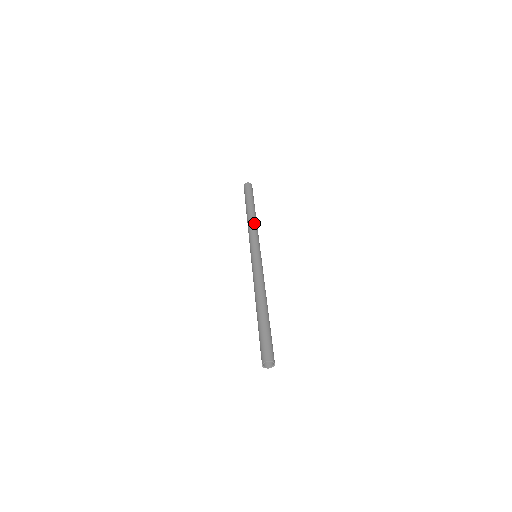
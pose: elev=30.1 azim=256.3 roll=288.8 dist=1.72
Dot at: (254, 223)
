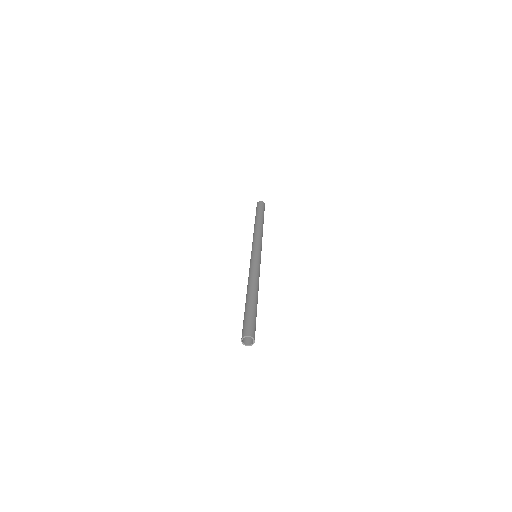
Dot at: (262, 232)
